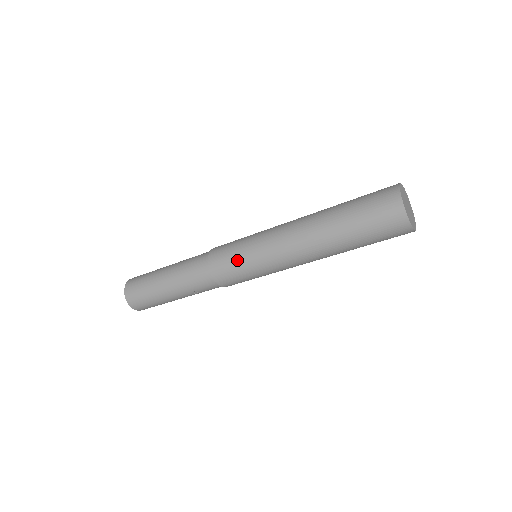
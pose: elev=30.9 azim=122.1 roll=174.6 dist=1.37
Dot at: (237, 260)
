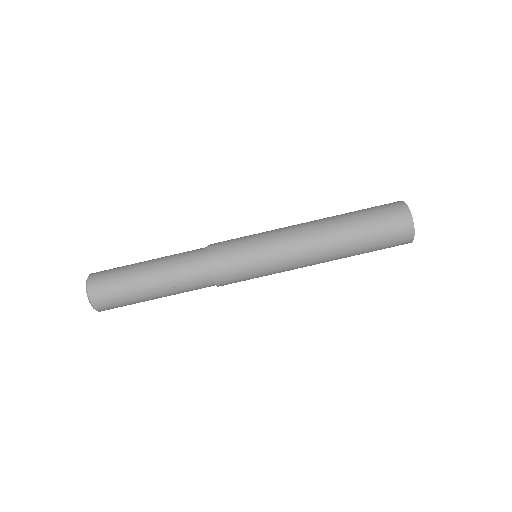
Dot at: (243, 248)
